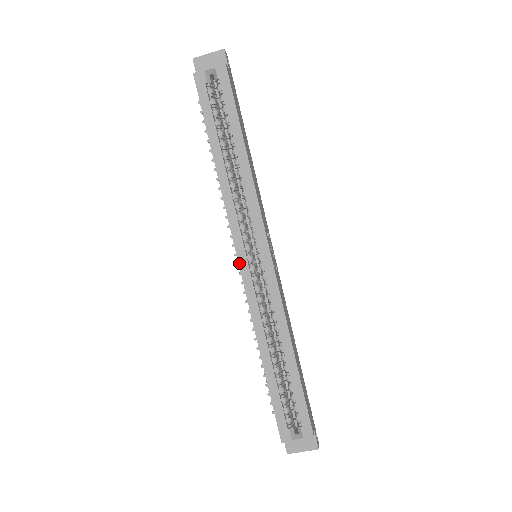
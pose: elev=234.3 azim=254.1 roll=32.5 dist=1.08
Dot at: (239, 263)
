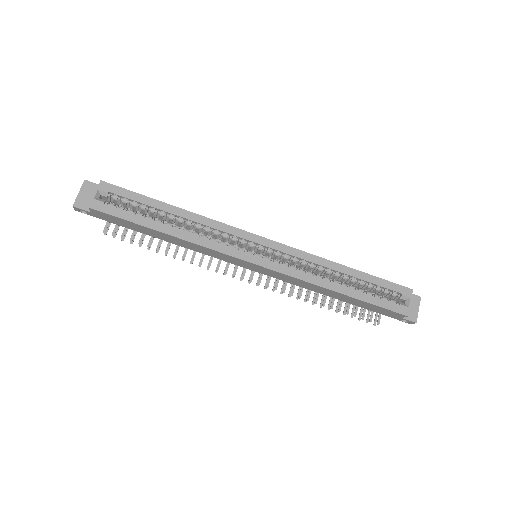
Dot at: (258, 265)
